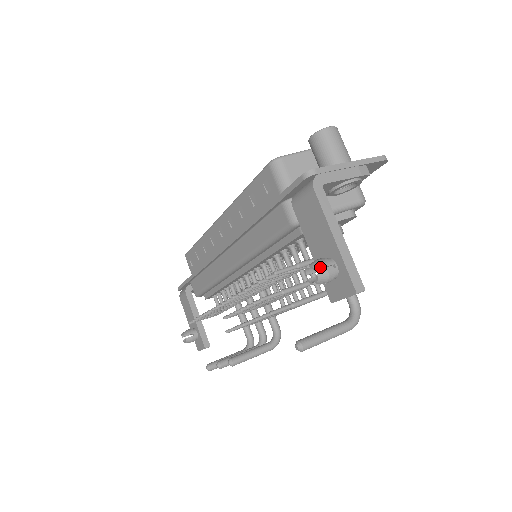
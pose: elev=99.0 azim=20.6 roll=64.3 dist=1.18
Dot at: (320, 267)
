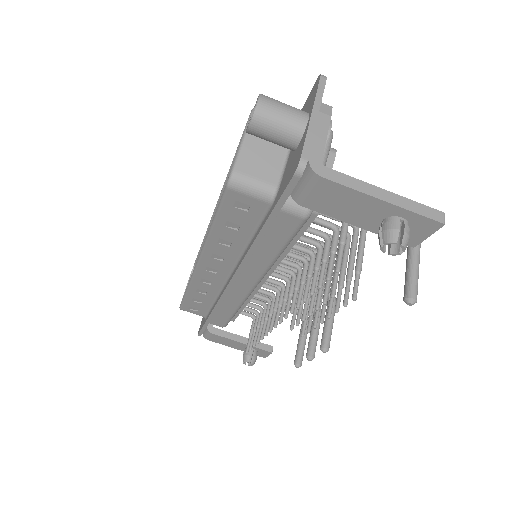
Dot at: (396, 236)
